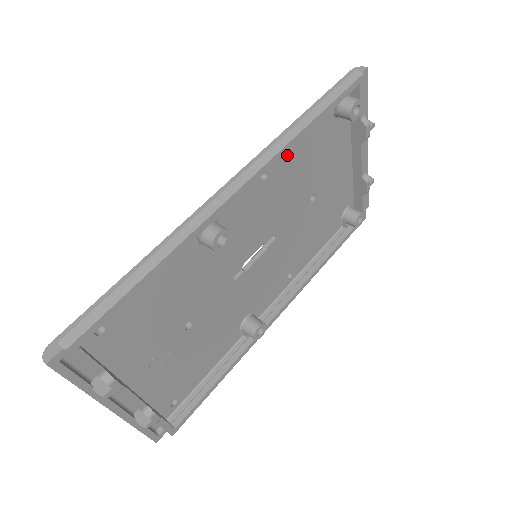
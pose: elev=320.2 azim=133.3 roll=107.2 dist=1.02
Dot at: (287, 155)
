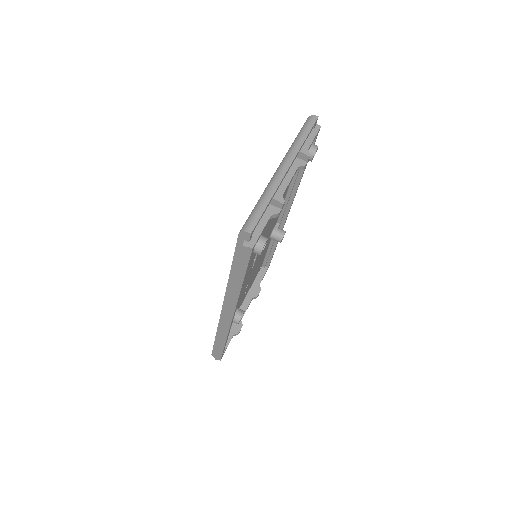
Dot at: occluded
